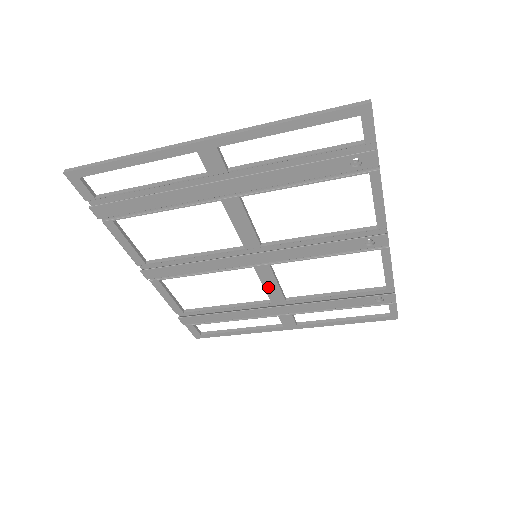
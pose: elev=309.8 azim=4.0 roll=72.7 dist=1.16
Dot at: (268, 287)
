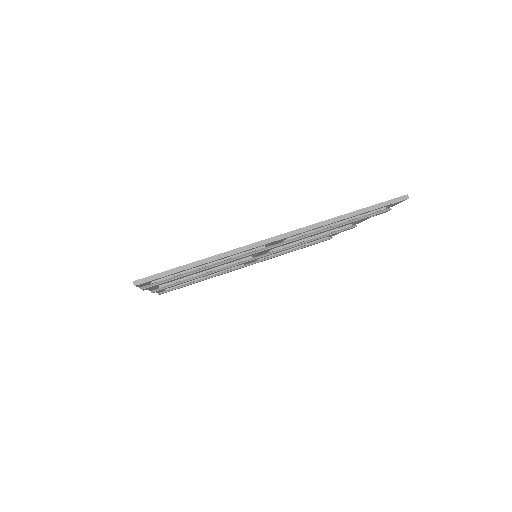
Dot at: occluded
